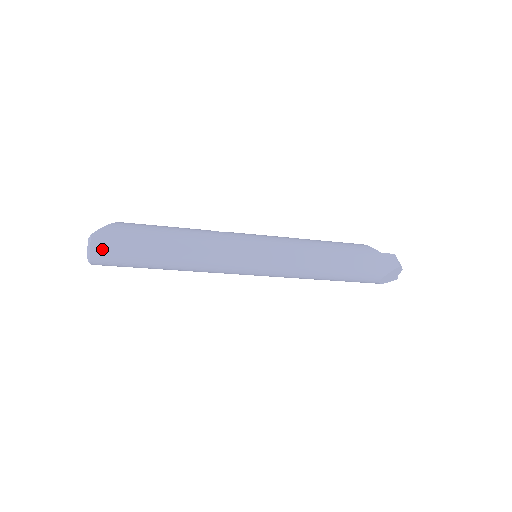
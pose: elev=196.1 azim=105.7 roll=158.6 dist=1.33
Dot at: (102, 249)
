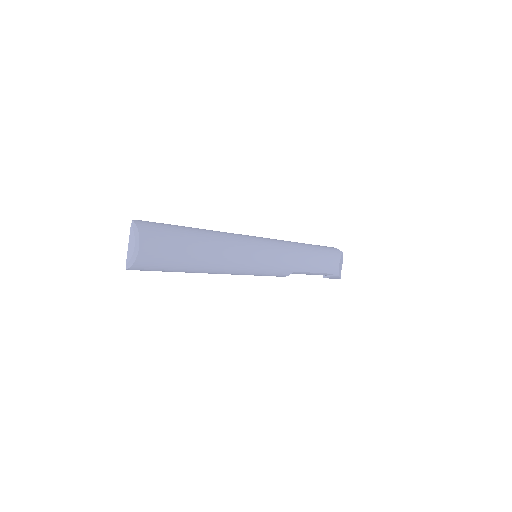
Dot at: (149, 232)
